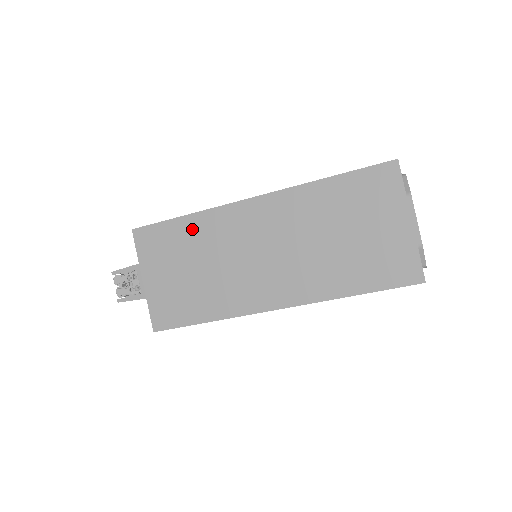
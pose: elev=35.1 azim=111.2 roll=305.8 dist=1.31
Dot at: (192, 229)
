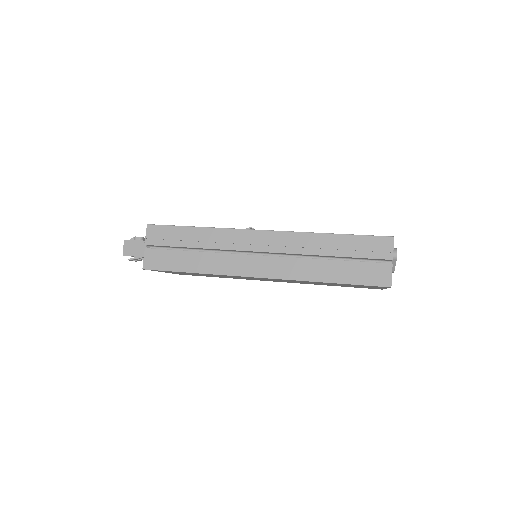
Dot at: occluded
